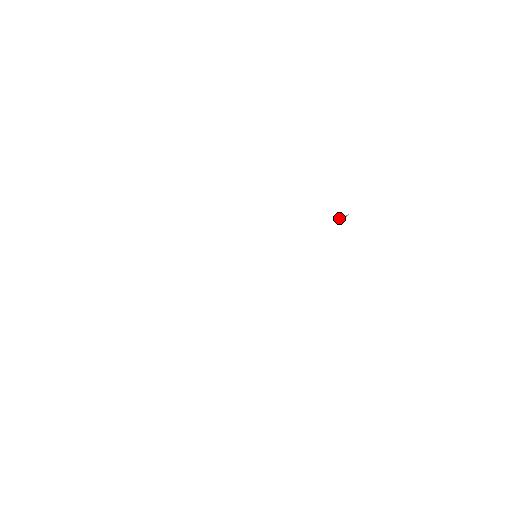
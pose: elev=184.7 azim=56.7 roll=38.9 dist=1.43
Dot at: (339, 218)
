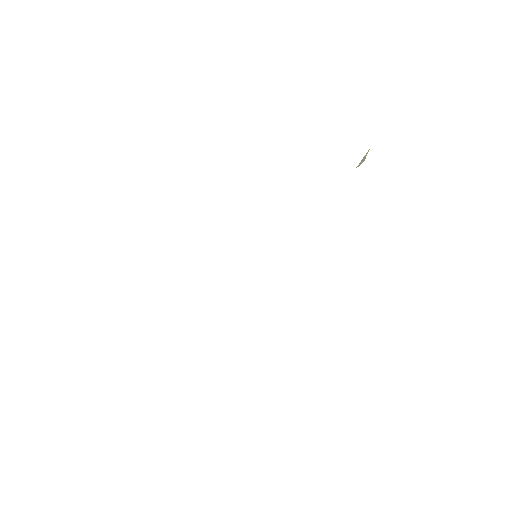
Dot at: (358, 165)
